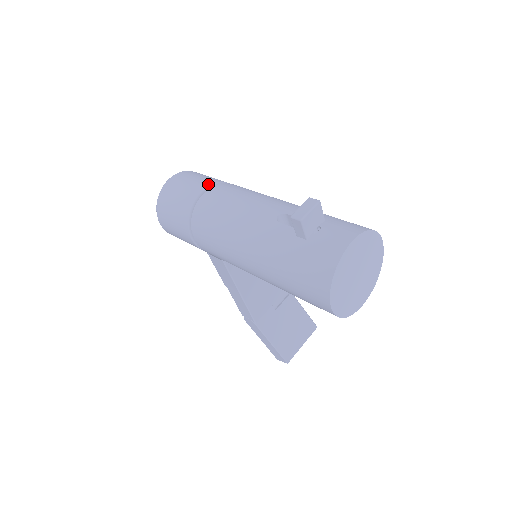
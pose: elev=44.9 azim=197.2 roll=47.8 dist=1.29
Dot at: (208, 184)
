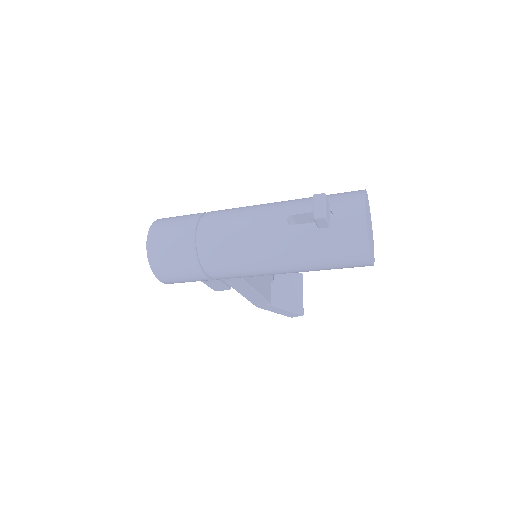
Dot at: (193, 225)
